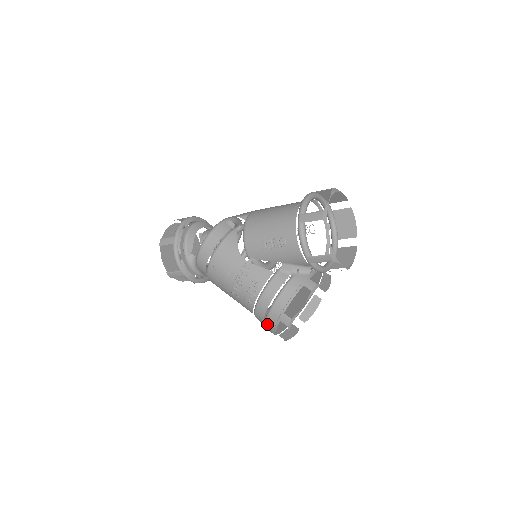
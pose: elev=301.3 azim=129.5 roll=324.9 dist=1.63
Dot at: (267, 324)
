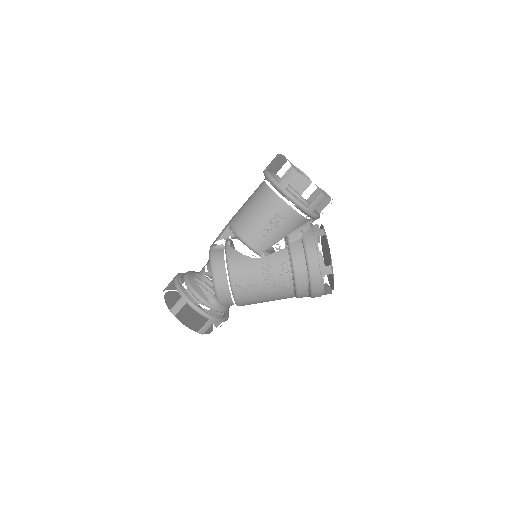
Dot at: (314, 289)
